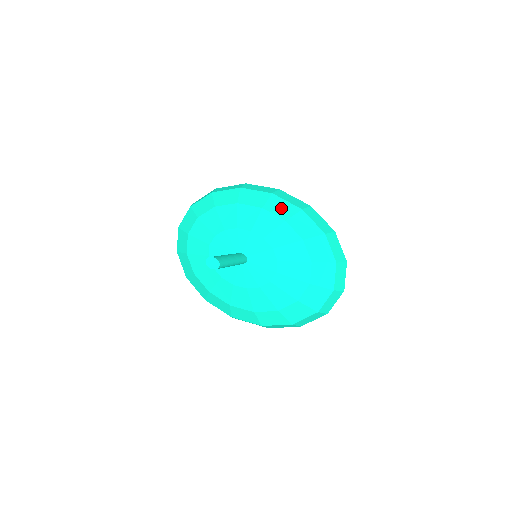
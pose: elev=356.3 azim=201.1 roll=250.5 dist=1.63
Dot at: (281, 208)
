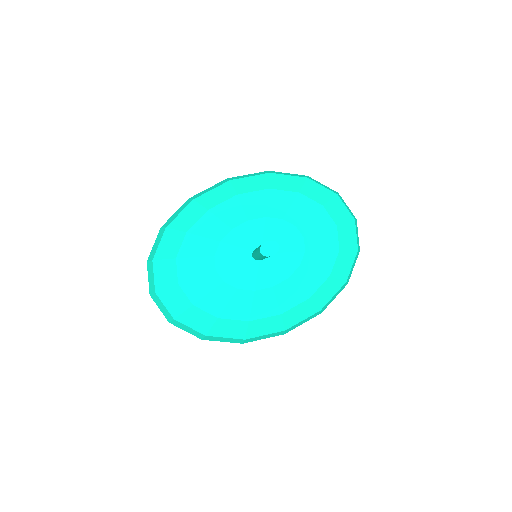
Dot at: (252, 184)
